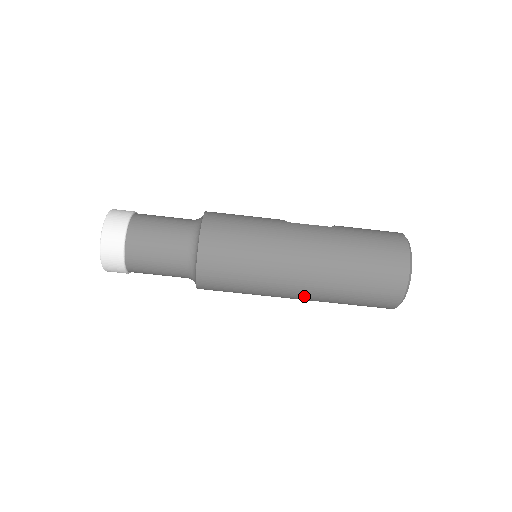
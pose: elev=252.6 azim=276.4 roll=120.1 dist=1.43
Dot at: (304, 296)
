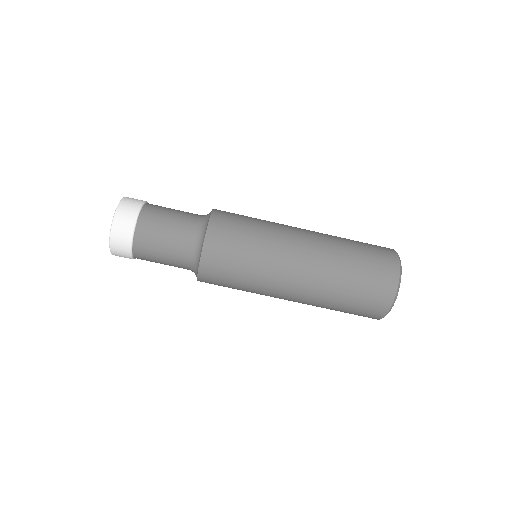
Dot at: (307, 272)
